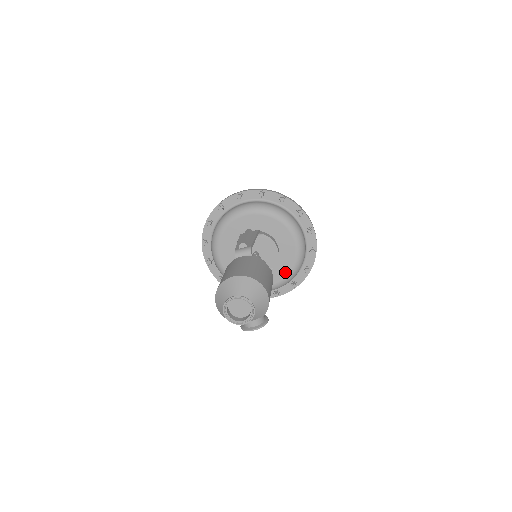
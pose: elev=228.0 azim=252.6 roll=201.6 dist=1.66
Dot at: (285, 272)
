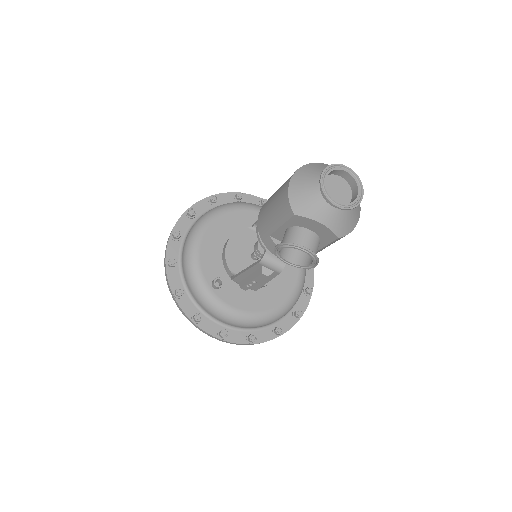
Dot at: (265, 306)
